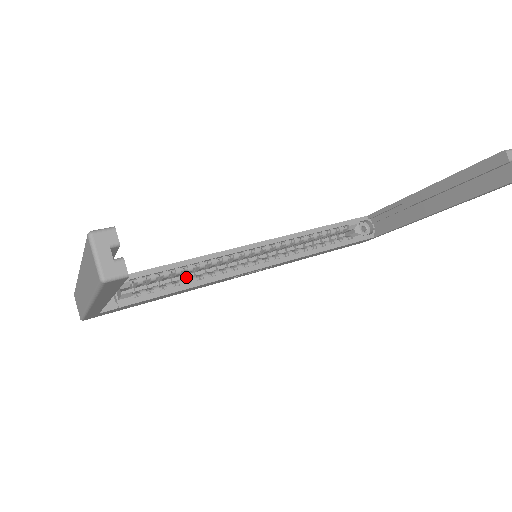
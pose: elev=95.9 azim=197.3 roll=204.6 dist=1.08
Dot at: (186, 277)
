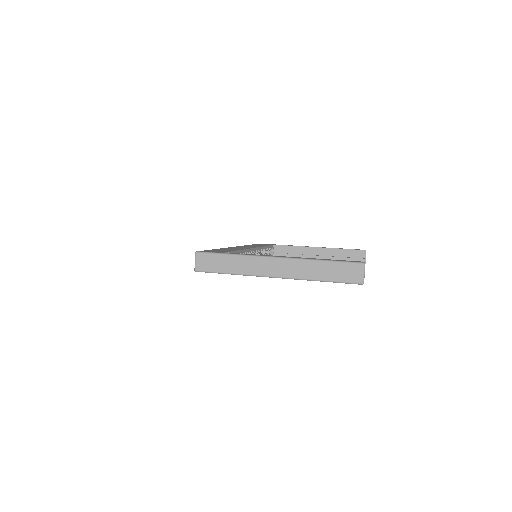
Dot at: occluded
